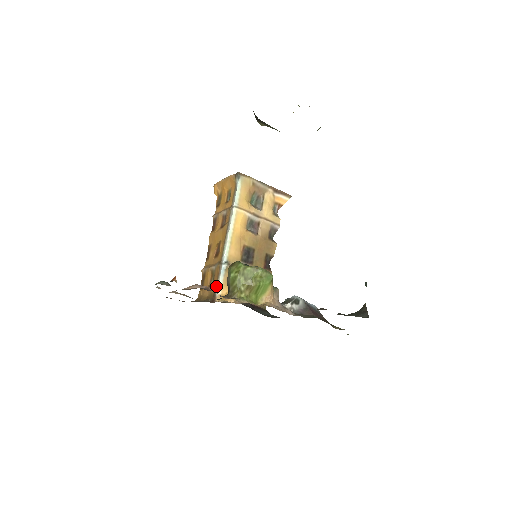
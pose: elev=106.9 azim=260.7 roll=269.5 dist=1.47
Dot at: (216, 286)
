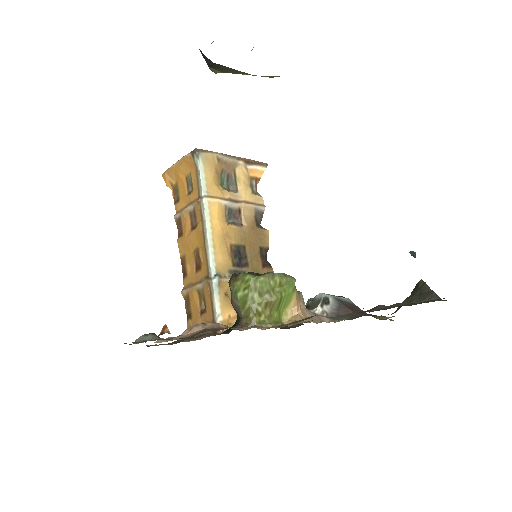
Dot at: (213, 311)
